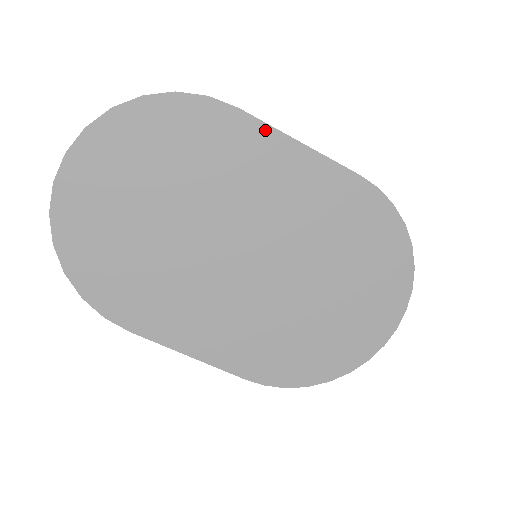
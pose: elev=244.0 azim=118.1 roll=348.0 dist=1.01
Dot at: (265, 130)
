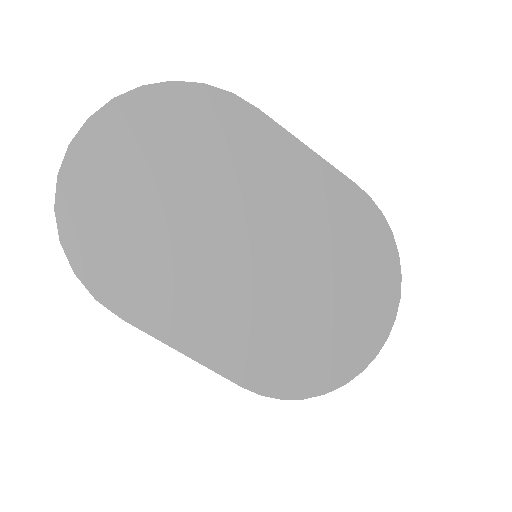
Dot at: (279, 131)
